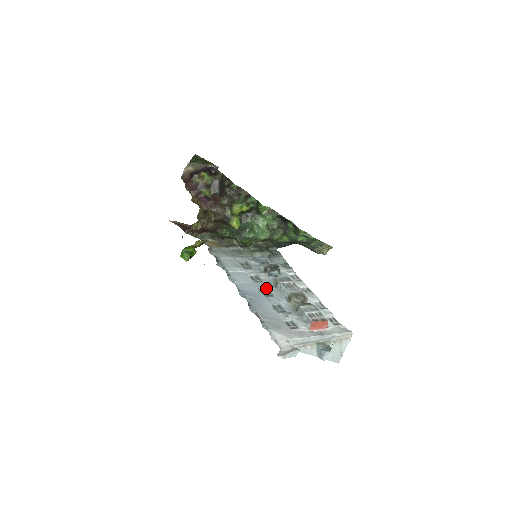
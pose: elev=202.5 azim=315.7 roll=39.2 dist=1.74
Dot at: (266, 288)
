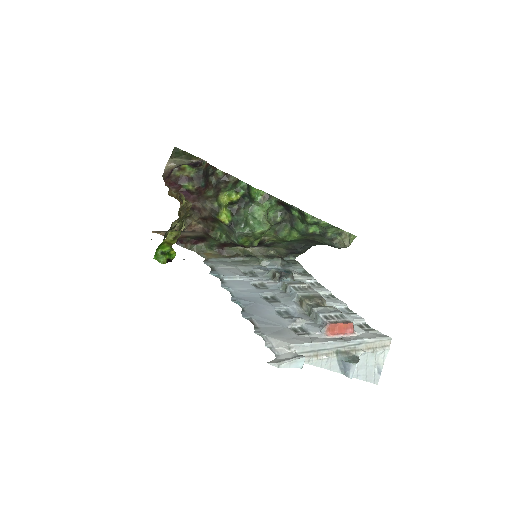
Dot at: (272, 294)
